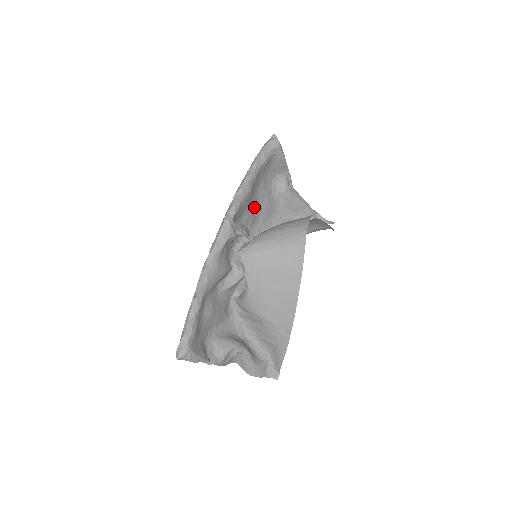
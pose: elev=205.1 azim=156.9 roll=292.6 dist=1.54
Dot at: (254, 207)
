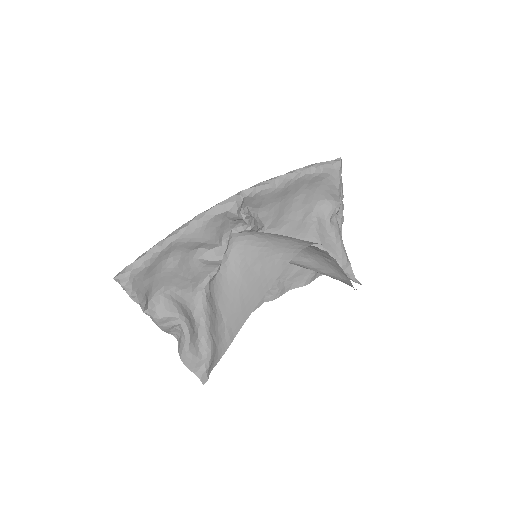
Dot at: (281, 211)
